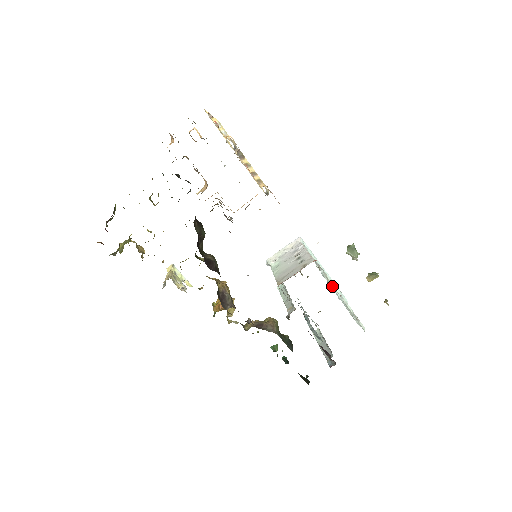
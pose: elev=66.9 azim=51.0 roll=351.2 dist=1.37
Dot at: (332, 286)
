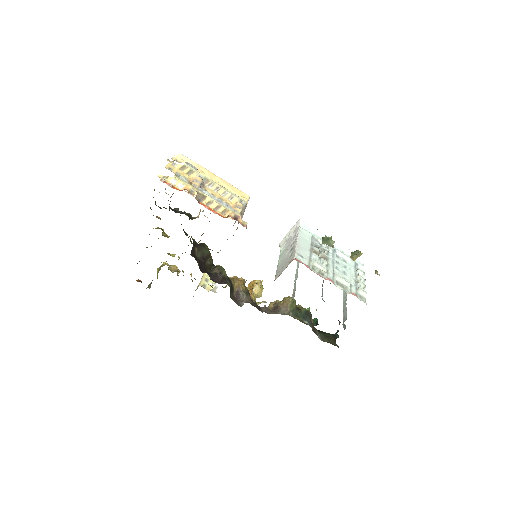
Dot at: (320, 272)
